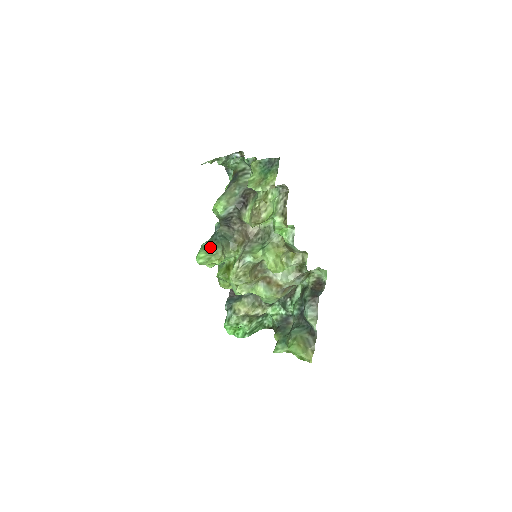
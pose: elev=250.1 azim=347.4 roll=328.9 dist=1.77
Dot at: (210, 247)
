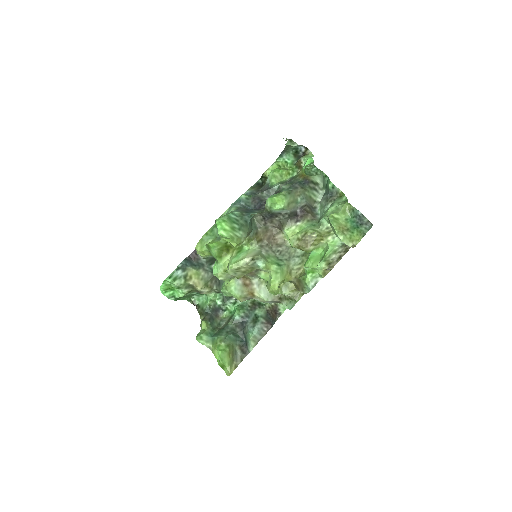
Dot at: (237, 224)
